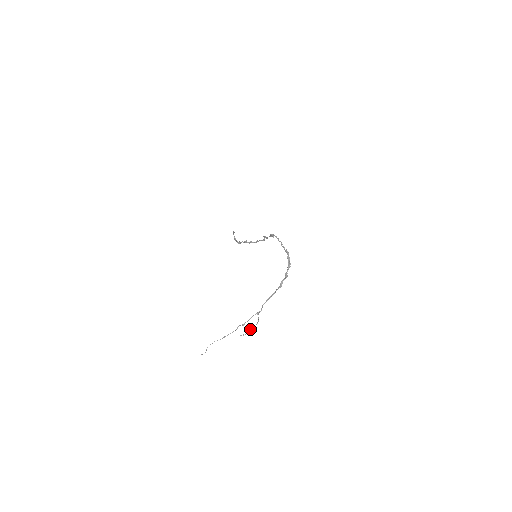
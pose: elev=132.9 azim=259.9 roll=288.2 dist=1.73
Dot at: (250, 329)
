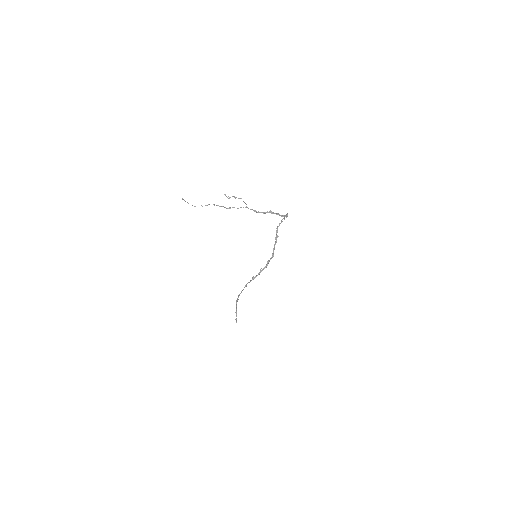
Dot at: (236, 197)
